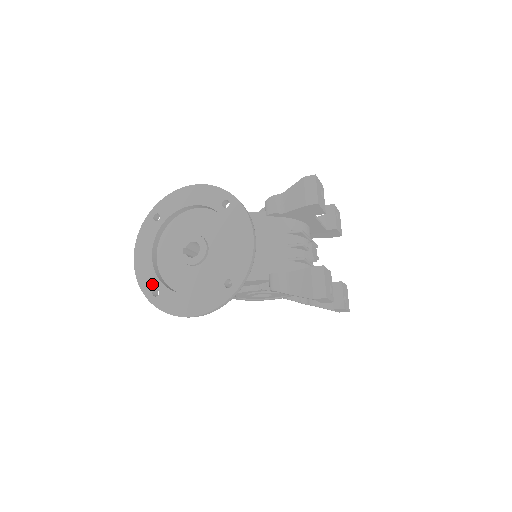
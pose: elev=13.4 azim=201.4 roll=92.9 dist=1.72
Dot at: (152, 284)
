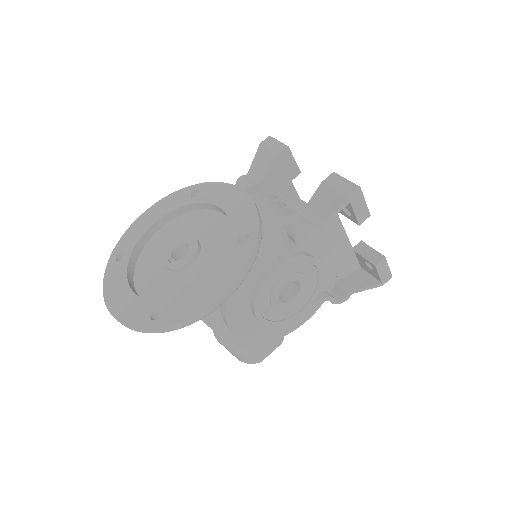
Dot at: (145, 311)
